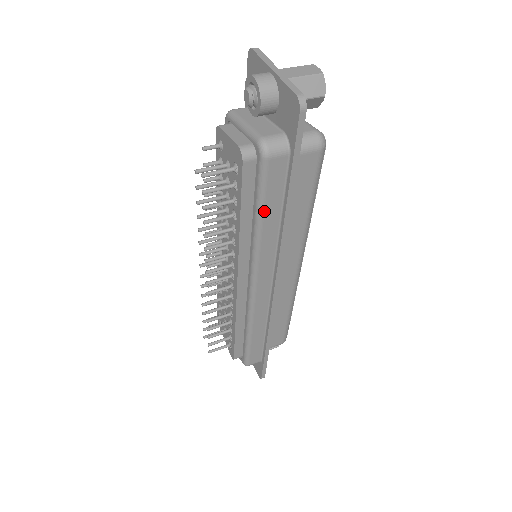
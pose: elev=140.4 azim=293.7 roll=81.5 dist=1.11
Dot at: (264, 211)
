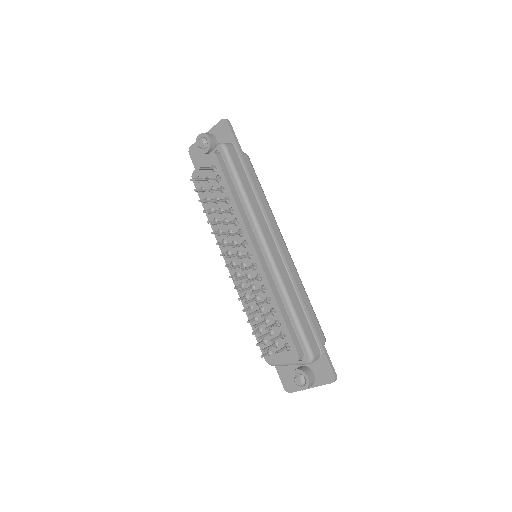
Dot at: (241, 180)
